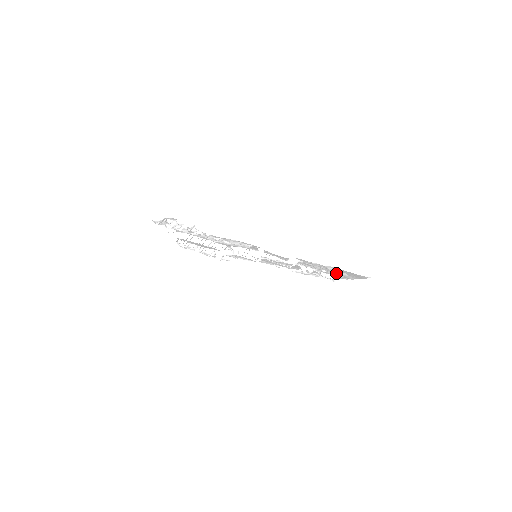
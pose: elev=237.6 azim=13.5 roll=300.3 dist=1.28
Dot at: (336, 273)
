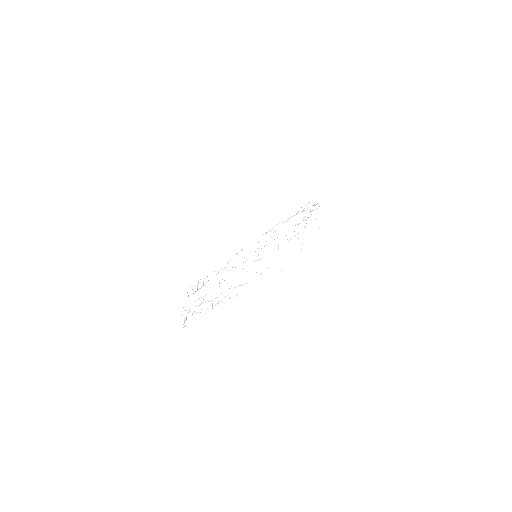
Dot at: occluded
